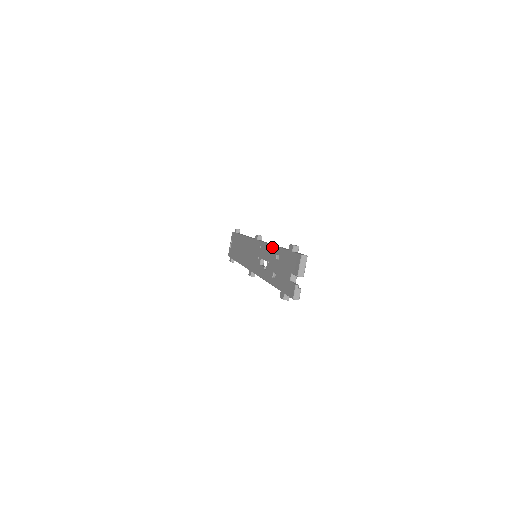
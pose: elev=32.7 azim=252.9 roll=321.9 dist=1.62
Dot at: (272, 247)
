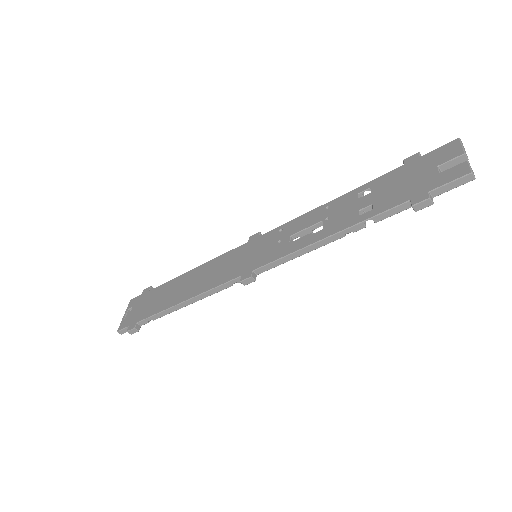
Dot at: (334, 200)
